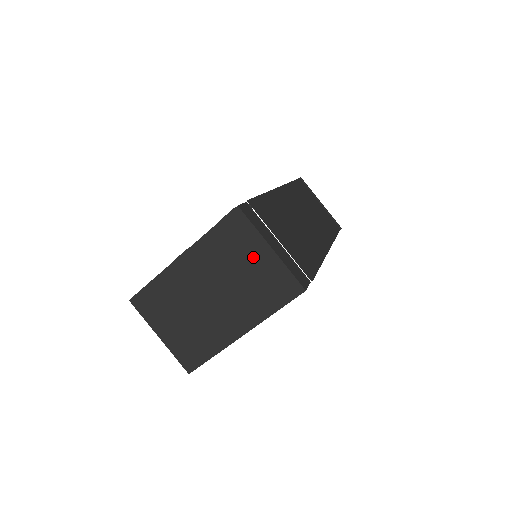
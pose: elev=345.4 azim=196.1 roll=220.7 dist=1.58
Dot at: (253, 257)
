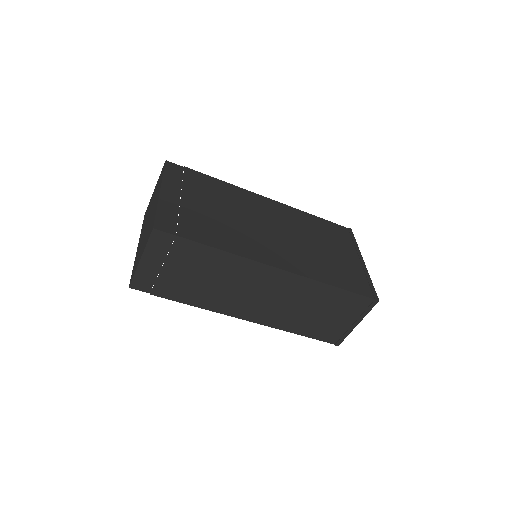
Dot at: (152, 198)
